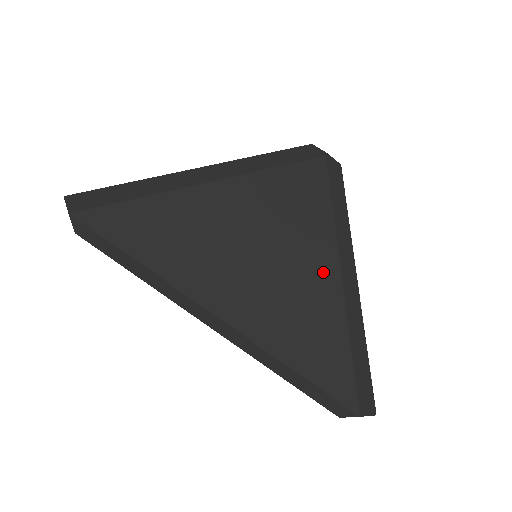
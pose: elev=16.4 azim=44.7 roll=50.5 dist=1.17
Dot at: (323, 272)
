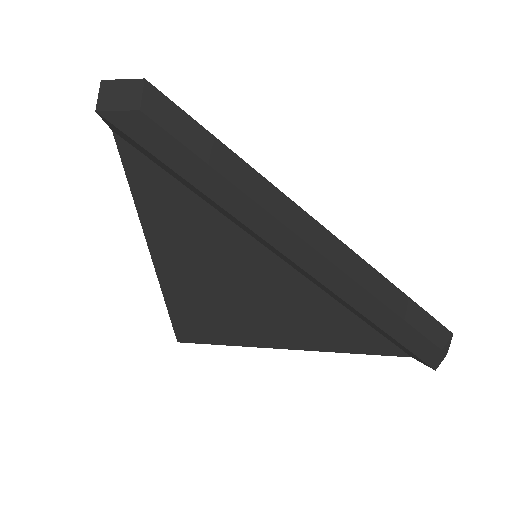
Dot at: occluded
